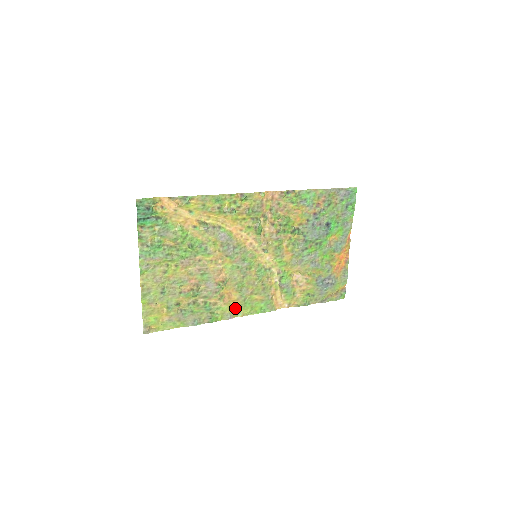
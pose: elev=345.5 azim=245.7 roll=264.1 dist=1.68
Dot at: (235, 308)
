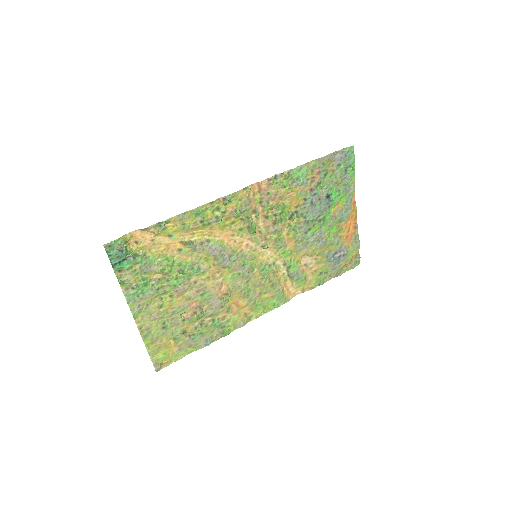
Dot at: (246, 314)
